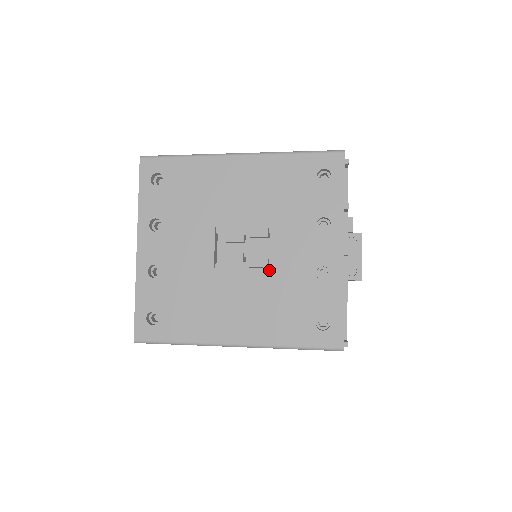
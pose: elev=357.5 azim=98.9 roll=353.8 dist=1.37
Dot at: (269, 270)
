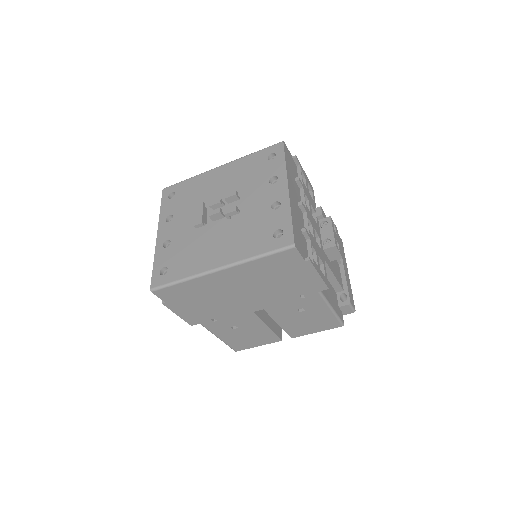
Dot at: (240, 216)
